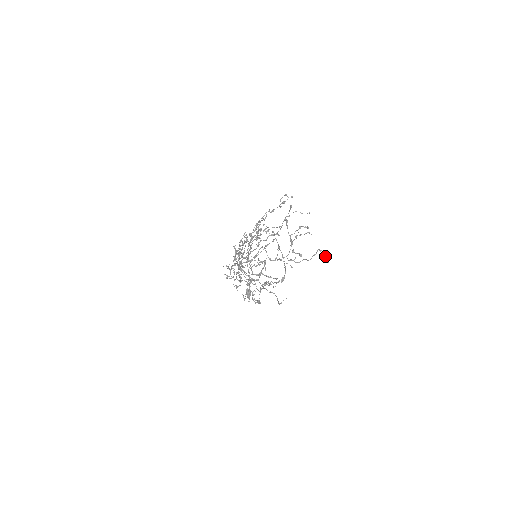
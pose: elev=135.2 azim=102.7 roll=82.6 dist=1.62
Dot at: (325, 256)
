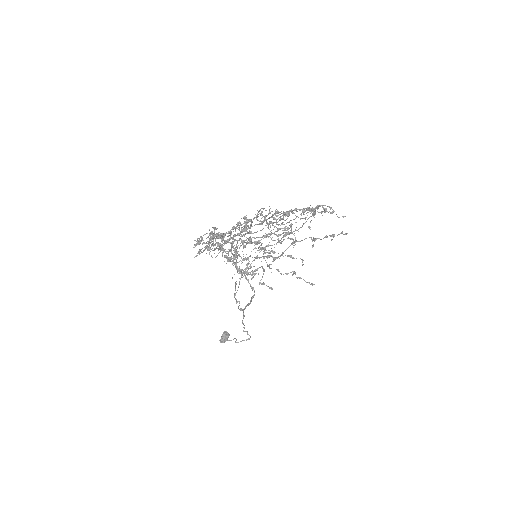
Dot at: occluded
